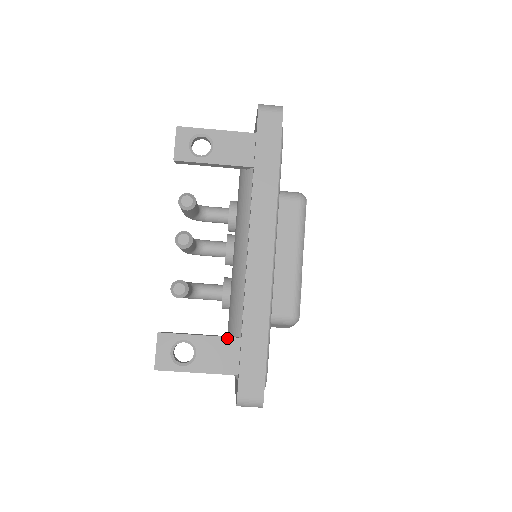
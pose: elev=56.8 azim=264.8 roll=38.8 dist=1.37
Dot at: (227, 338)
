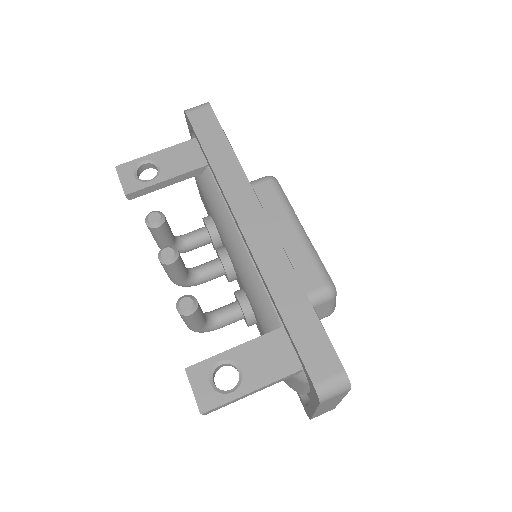
Dot at: (267, 335)
